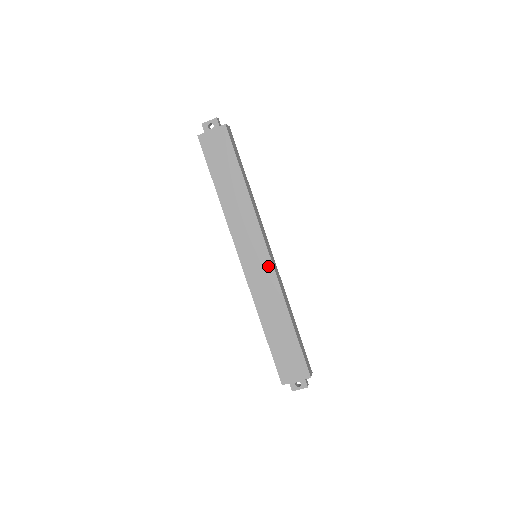
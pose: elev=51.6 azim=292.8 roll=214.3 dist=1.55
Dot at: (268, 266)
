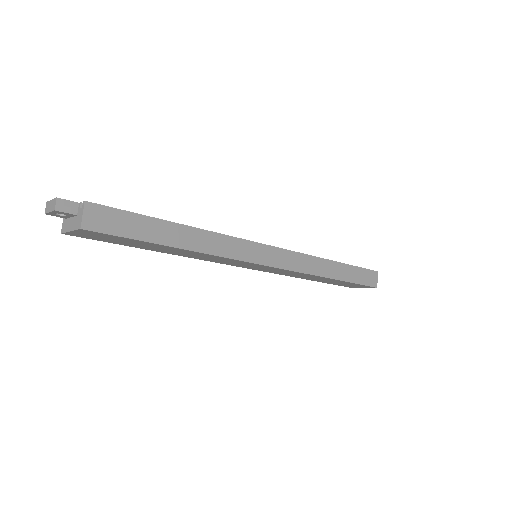
Dot at: (277, 269)
